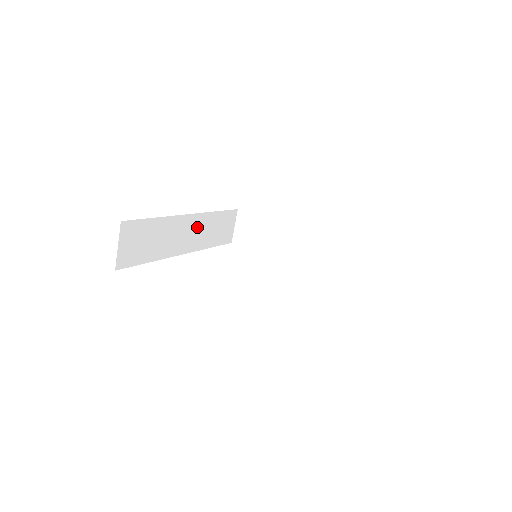
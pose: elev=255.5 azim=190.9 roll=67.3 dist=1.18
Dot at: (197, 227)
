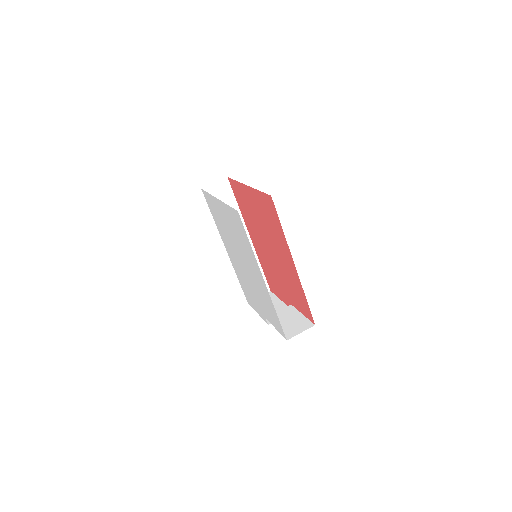
Dot at: occluded
